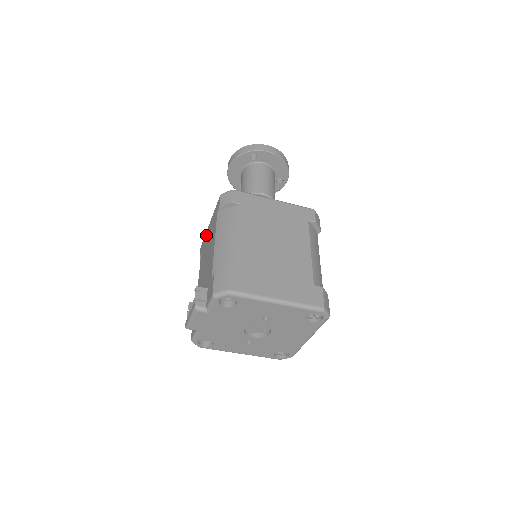
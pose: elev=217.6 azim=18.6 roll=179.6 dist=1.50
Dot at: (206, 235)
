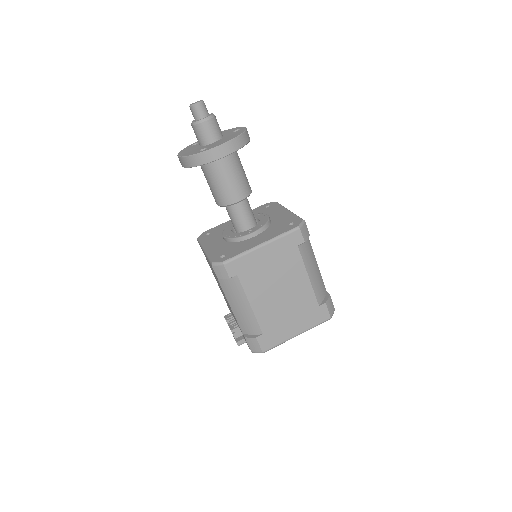
Dot at: occluded
